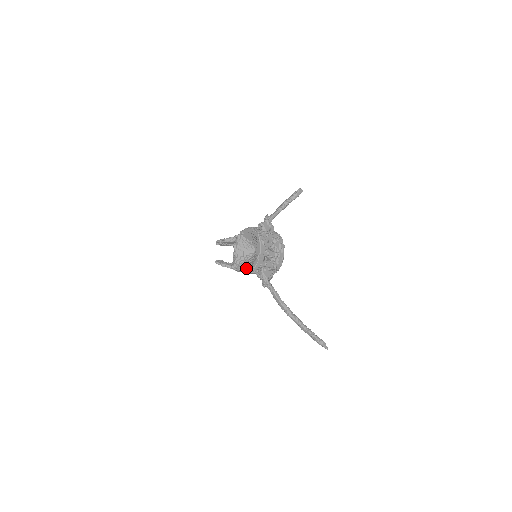
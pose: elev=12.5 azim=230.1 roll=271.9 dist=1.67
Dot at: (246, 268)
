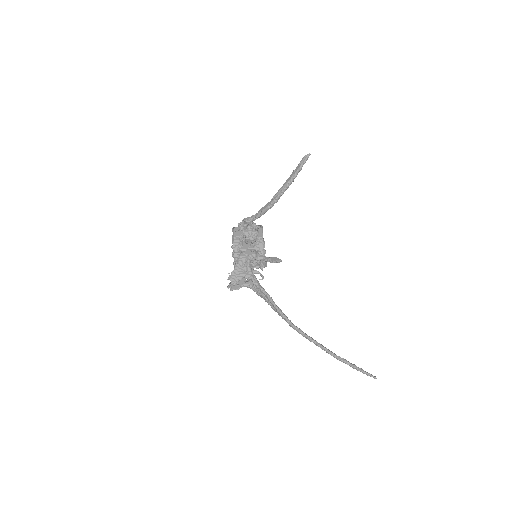
Dot at: (233, 239)
